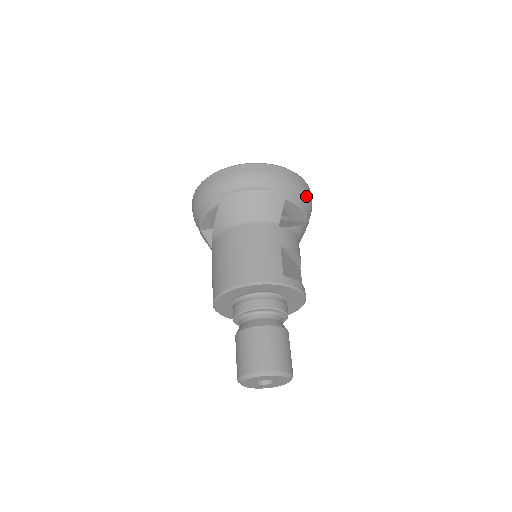
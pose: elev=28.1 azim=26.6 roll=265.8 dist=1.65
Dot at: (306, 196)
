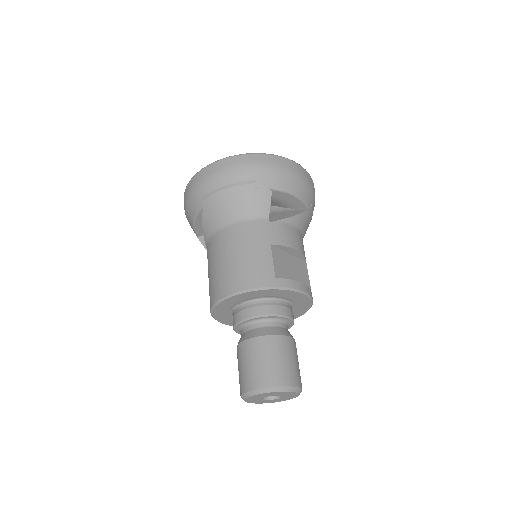
Dot at: (300, 180)
